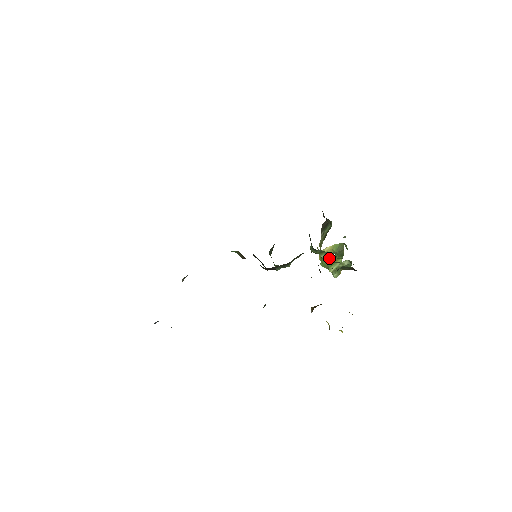
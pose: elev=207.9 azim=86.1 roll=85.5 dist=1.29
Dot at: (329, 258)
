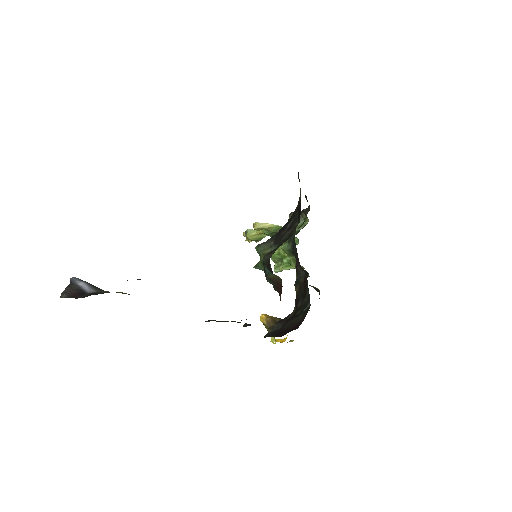
Dot at: (295, 263)
